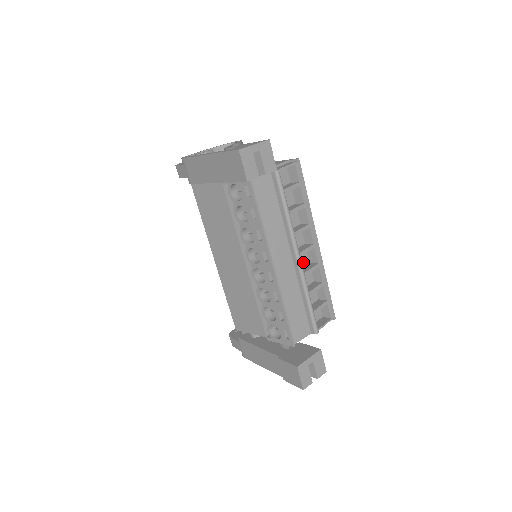
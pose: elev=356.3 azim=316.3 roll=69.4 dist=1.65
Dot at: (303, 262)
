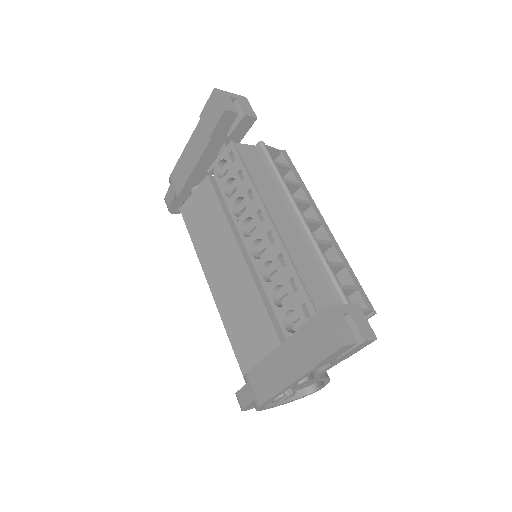
Dot at: occluded
